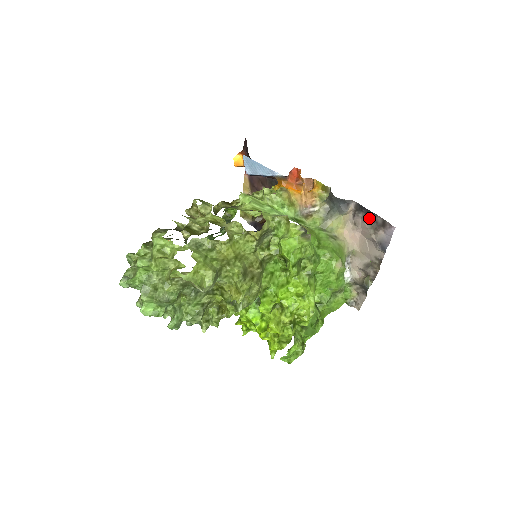
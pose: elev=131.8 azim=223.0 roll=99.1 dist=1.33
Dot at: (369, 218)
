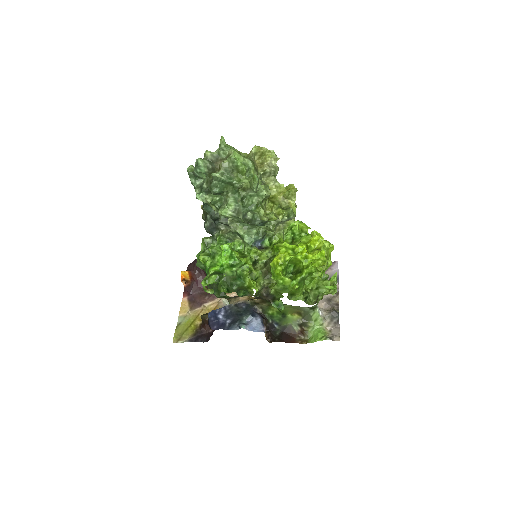
Dot at: occluded
